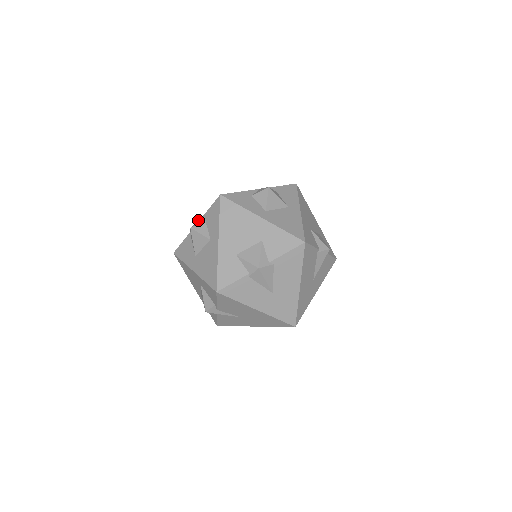
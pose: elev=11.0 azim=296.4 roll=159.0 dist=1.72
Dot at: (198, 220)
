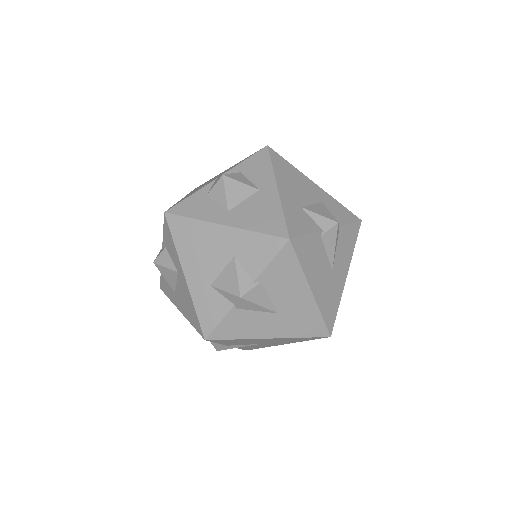
Dot at: occluded
